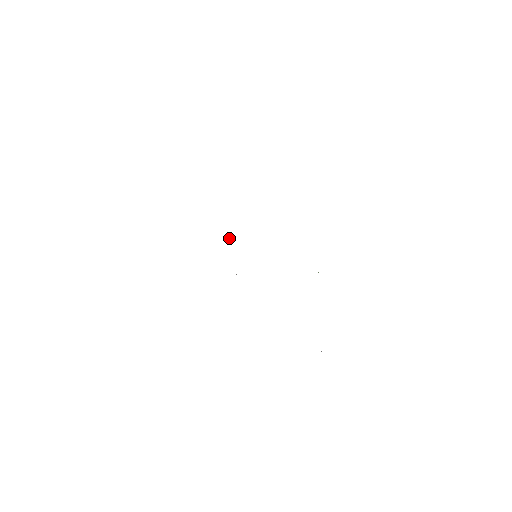
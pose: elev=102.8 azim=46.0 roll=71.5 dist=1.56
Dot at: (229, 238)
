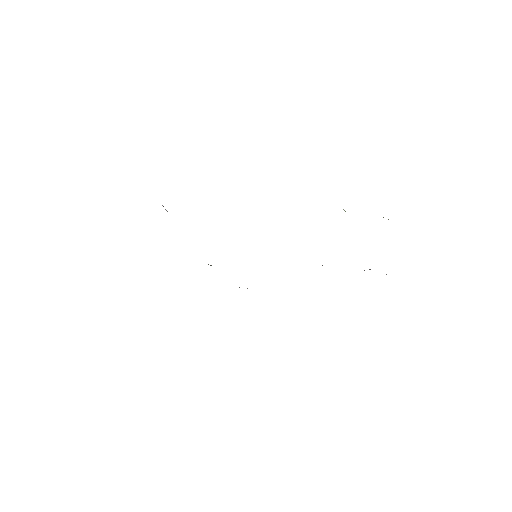
Dot at: occluded
